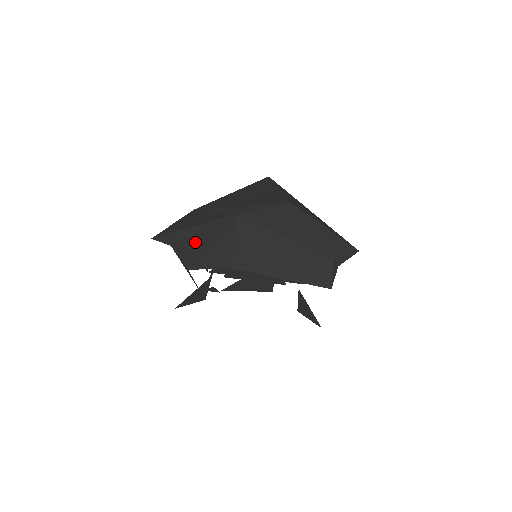
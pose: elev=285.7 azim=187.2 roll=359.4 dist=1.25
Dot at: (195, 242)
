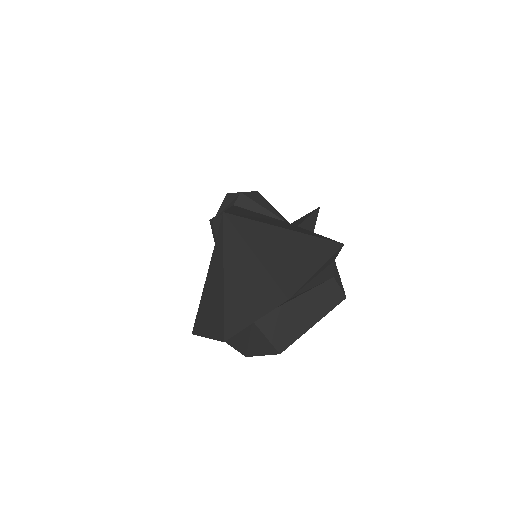
Dot at: (233, 336)
